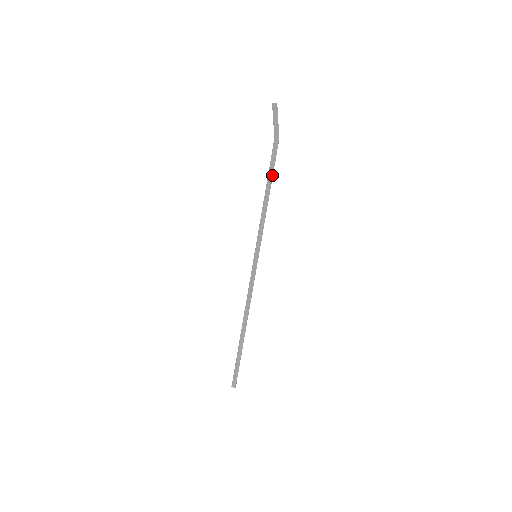
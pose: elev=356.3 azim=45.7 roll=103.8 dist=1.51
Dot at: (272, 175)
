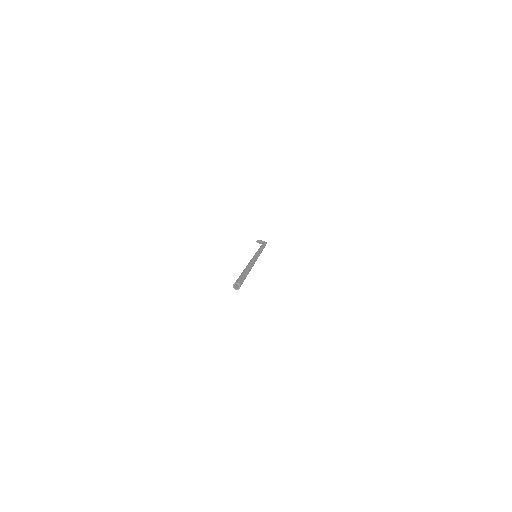
Dot at: occluded
